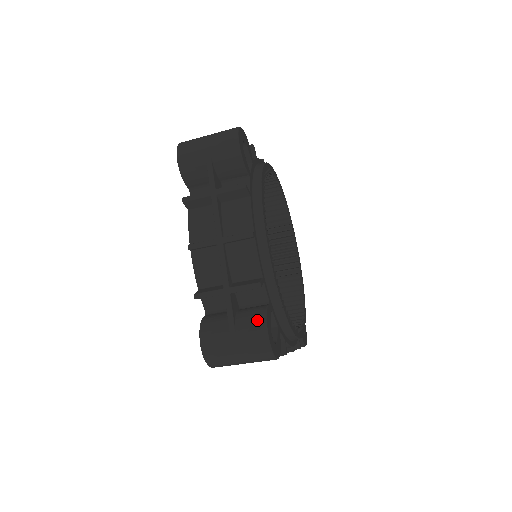
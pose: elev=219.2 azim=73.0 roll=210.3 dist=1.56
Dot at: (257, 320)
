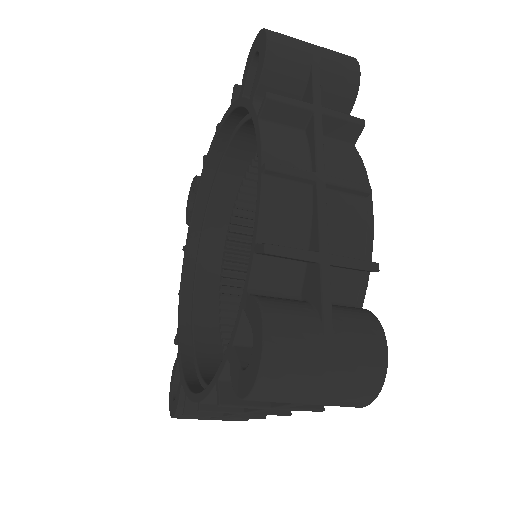
Dot at: (368, 323)
